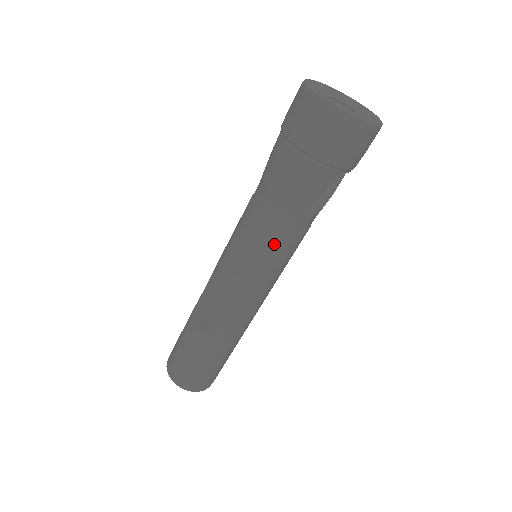
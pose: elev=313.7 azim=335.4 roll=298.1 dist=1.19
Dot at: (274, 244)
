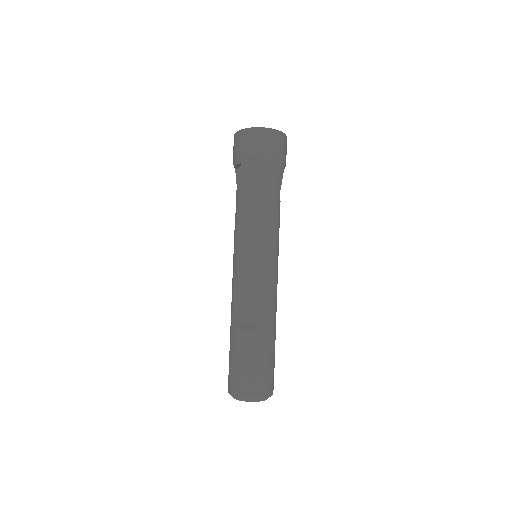
Dot at: (273, 228)
